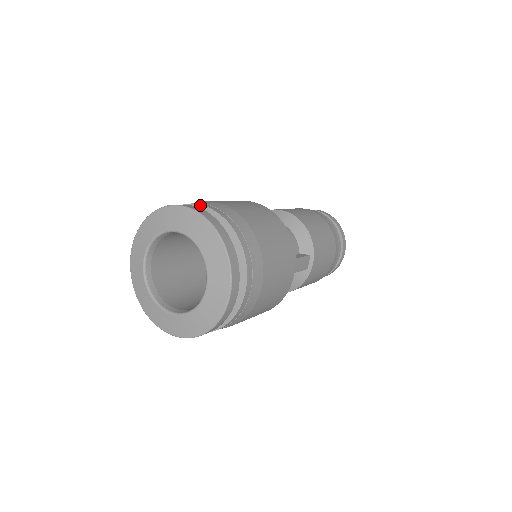
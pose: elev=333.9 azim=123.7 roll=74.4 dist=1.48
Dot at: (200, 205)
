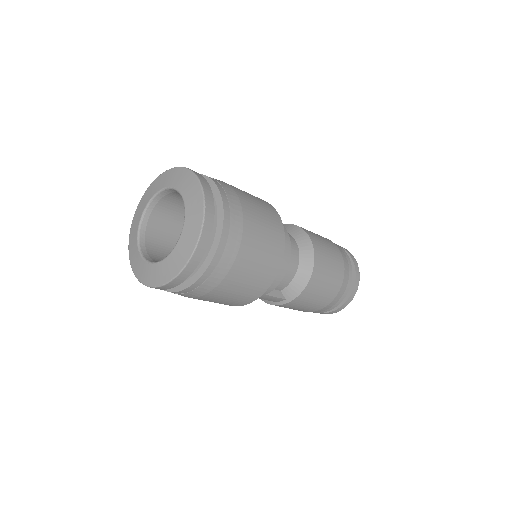
Dot at: (223, 213)
